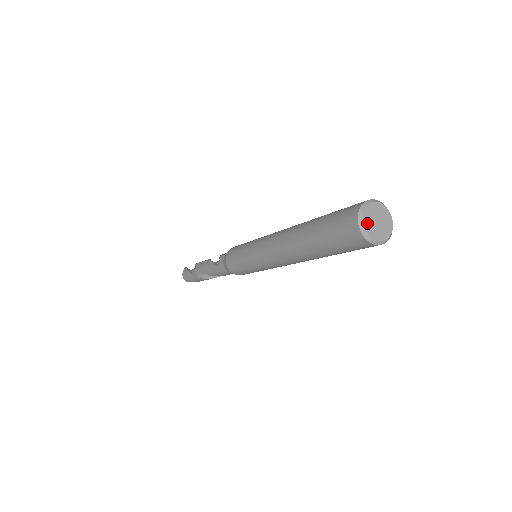
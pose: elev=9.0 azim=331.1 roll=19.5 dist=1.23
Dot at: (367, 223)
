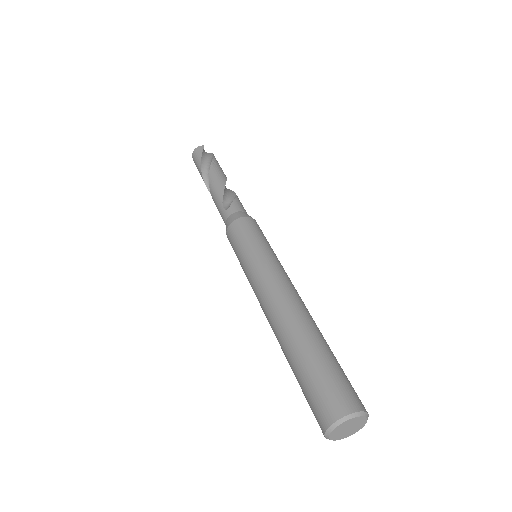
Dot at: (339, 428)
